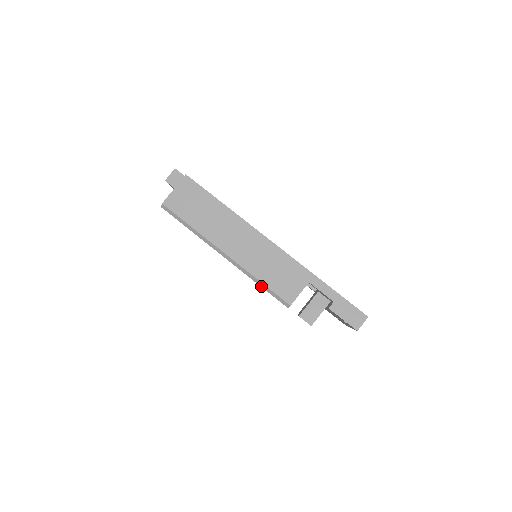
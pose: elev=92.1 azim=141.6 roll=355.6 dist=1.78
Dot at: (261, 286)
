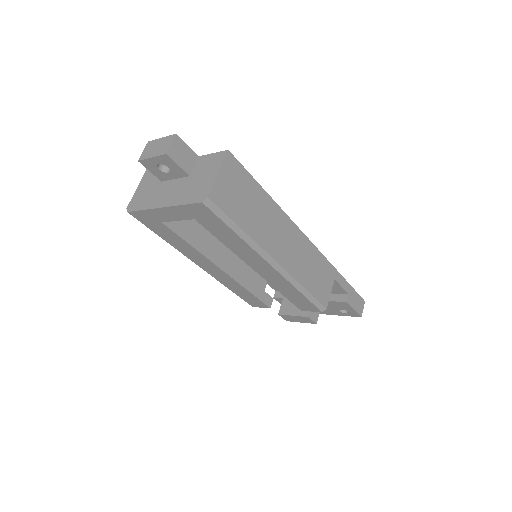
Dot at: (304, 294)
